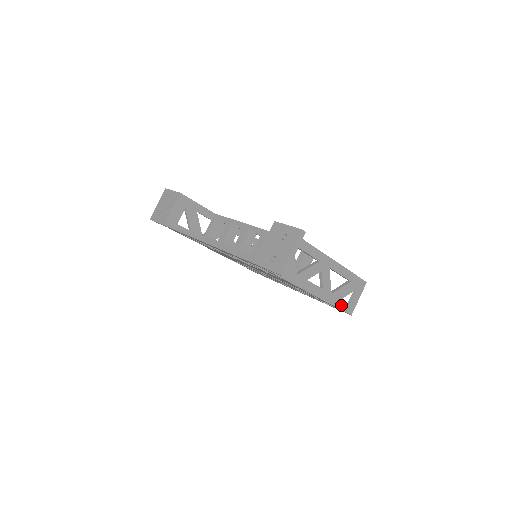
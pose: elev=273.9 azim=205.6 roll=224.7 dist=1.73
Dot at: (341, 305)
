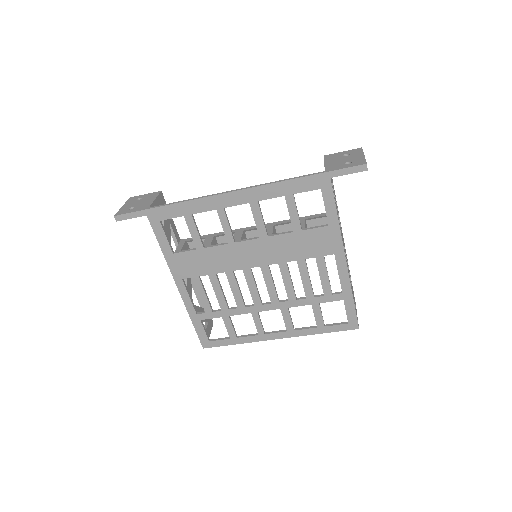
Dot at: (354, 305)
